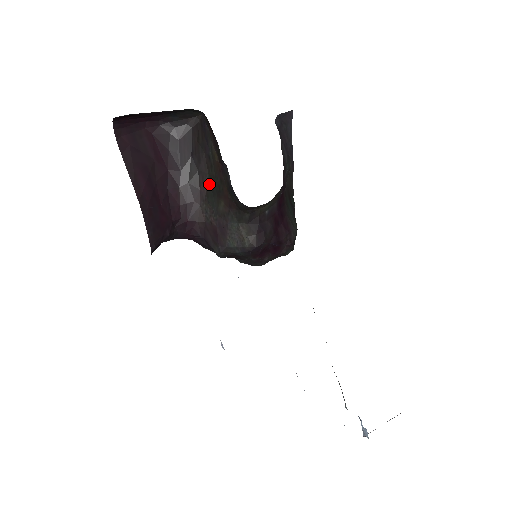
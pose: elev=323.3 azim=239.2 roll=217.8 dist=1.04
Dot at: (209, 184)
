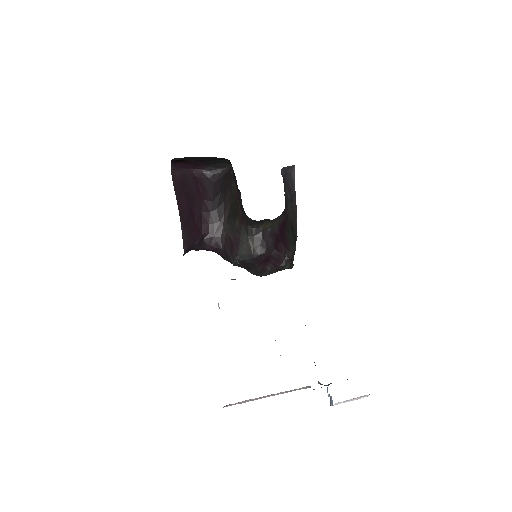
Dot at: (230, 209)
